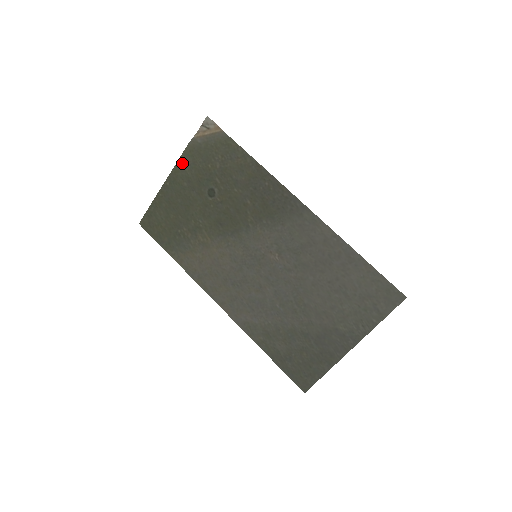
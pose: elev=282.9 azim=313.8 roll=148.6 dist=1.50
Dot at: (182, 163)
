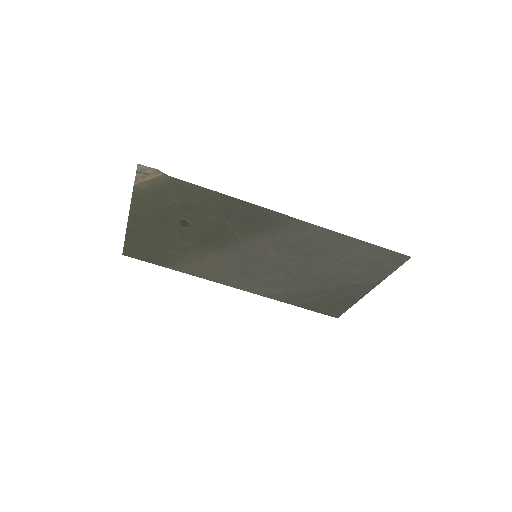
Dot at: (136, 207)
